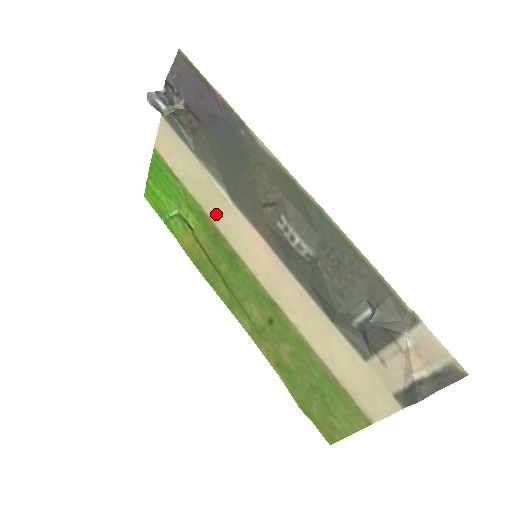
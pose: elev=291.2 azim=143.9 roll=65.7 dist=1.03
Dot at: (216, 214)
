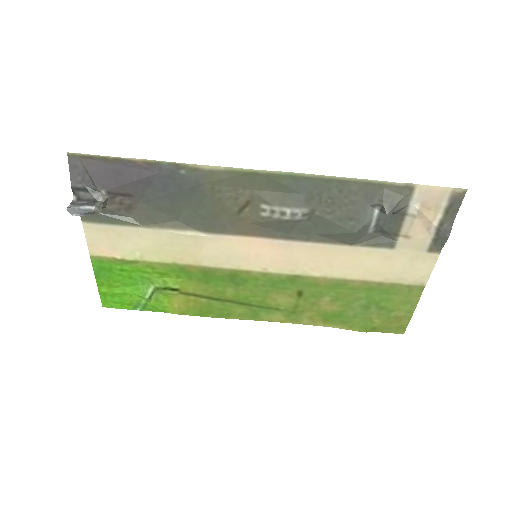
Dot at: (195, 257)
